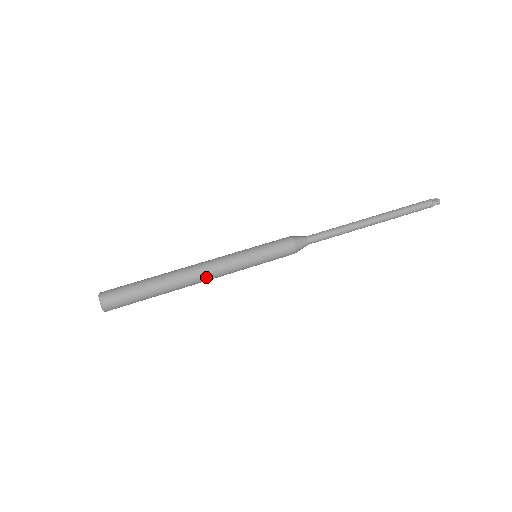
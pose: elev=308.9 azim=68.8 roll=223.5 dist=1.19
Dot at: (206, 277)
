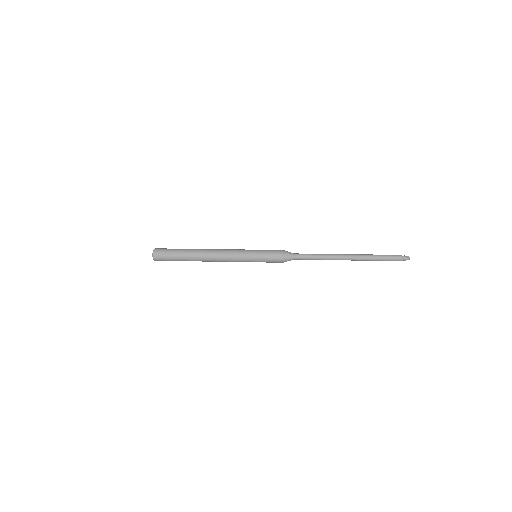
Dot at: (218, 251)
